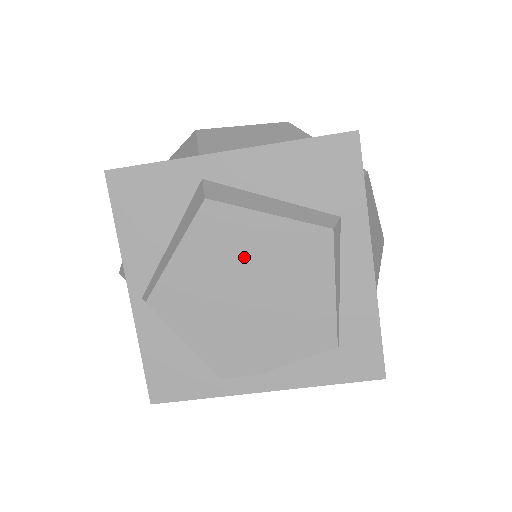
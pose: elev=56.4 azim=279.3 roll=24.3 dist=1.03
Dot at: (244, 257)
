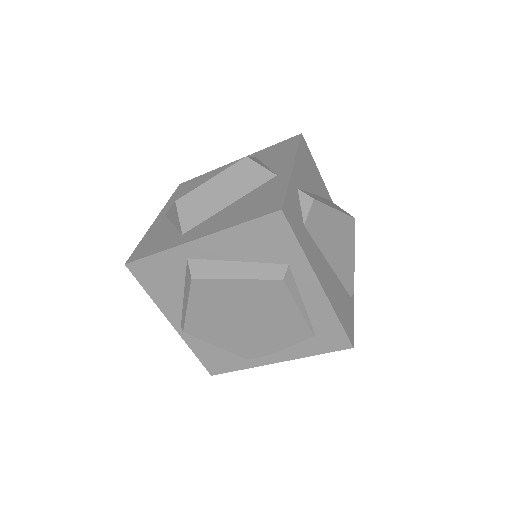
Dot at: (231, 303)
